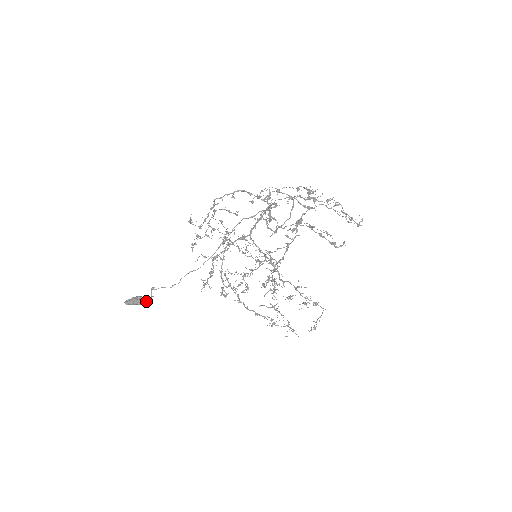
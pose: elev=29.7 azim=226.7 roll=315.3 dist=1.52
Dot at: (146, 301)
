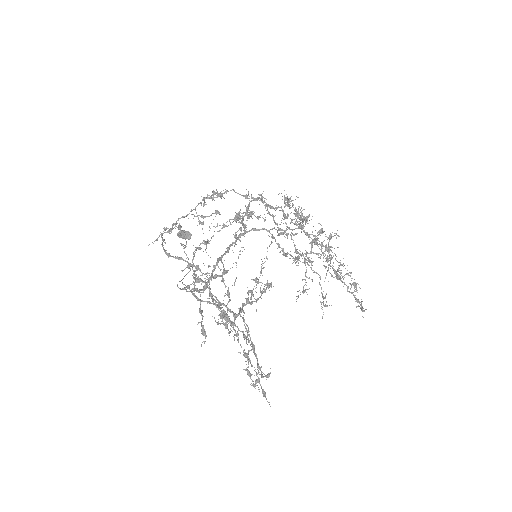
Dot at: (189, 239)
